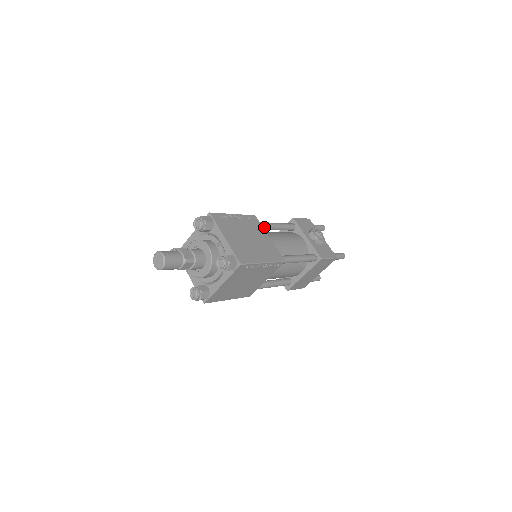
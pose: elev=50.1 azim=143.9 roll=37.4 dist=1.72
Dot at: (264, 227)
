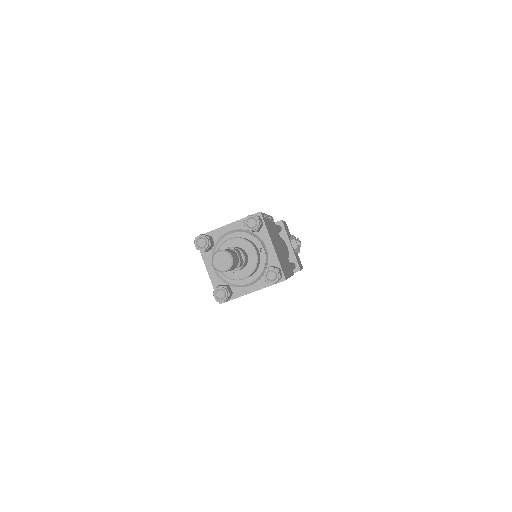
Dot at: occluded
